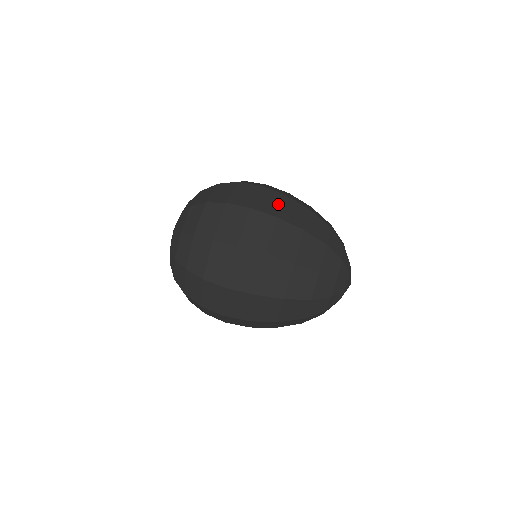
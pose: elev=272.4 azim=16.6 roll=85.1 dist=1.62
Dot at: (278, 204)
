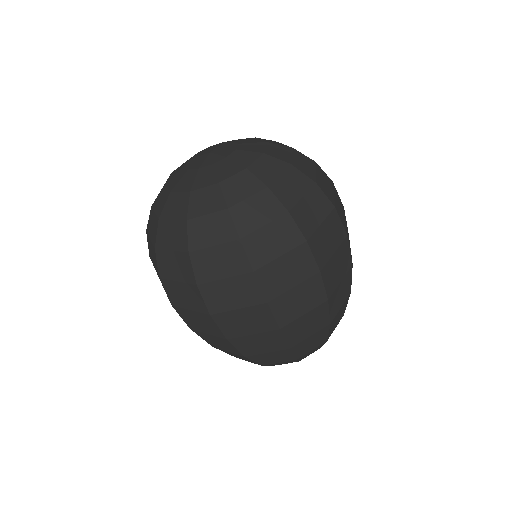
Dot at: (340, 277)
